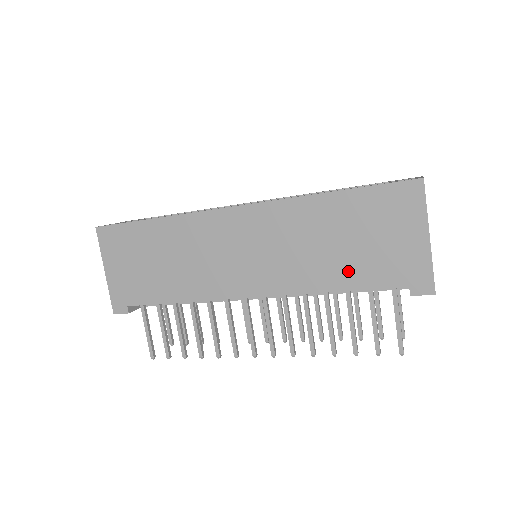
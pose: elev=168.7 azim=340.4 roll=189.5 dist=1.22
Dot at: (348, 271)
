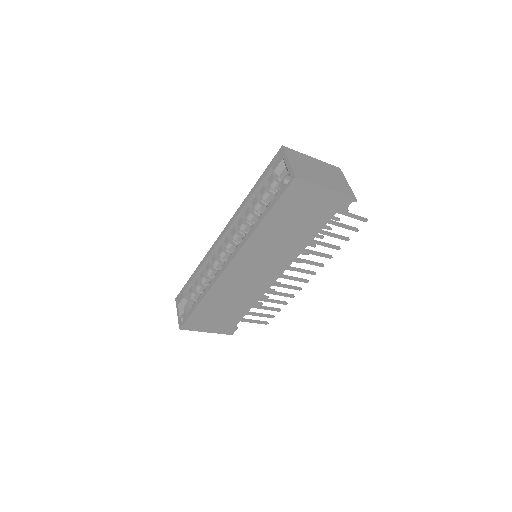
Dot at: (308, 230)
